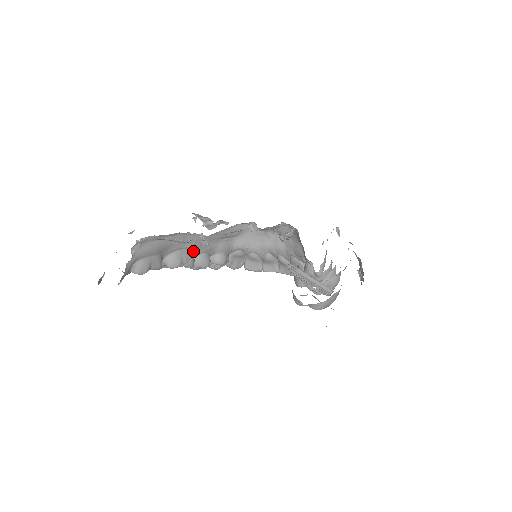
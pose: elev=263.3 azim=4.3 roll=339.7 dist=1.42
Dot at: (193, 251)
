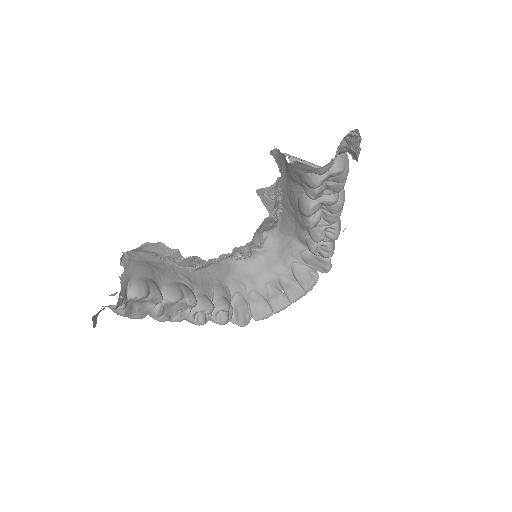
Dot at: occluded
